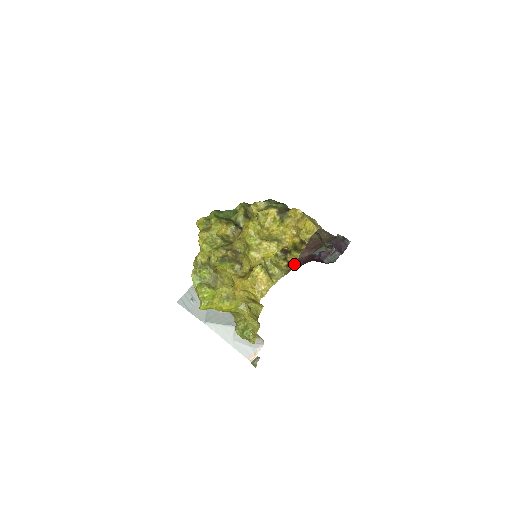
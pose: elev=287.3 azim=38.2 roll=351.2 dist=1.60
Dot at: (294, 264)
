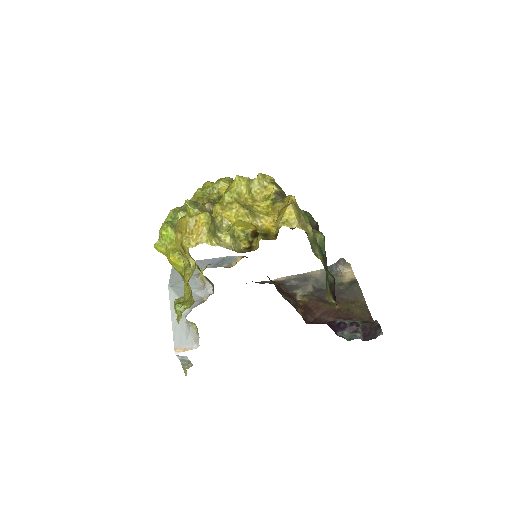
Dot at: (253, 250)
